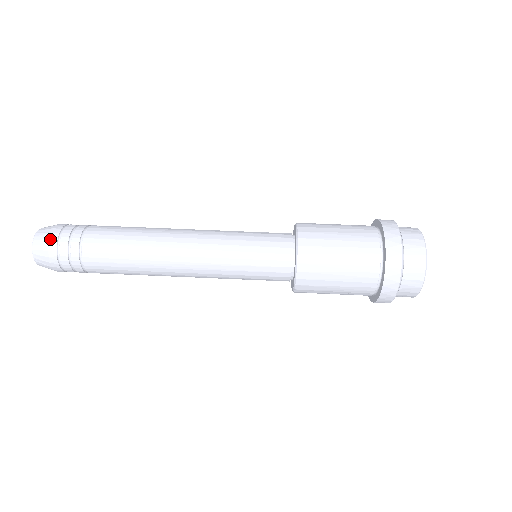
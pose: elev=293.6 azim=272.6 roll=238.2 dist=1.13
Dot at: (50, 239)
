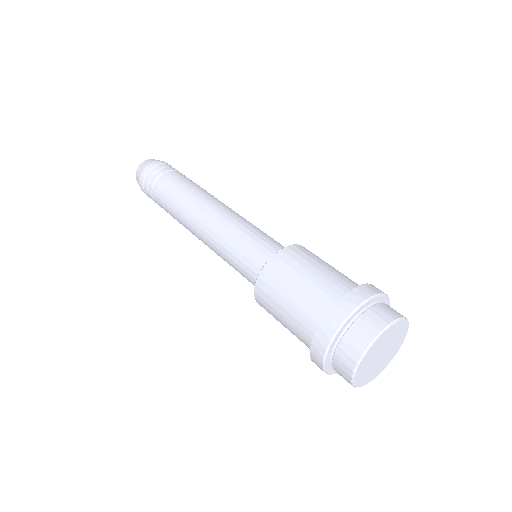
Dot at: (167, 163)
